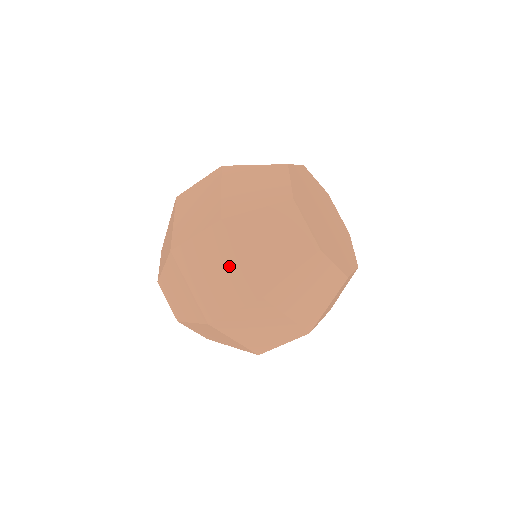
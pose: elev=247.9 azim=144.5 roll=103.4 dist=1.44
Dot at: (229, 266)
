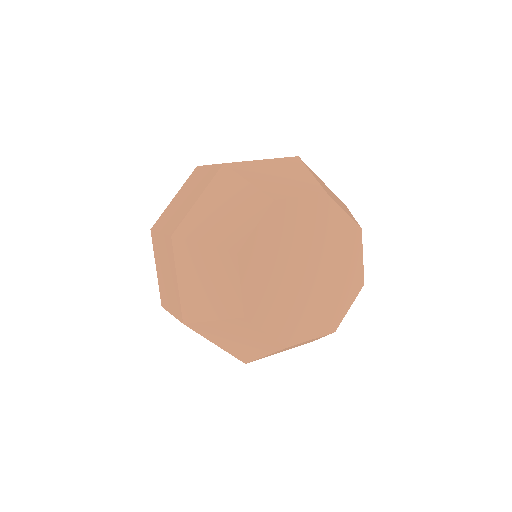
Dot at: occluded
